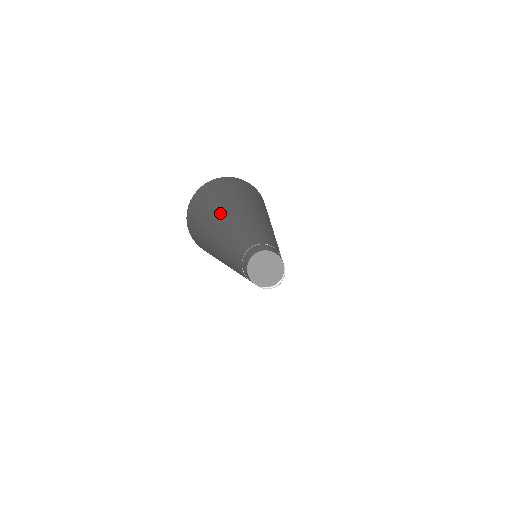
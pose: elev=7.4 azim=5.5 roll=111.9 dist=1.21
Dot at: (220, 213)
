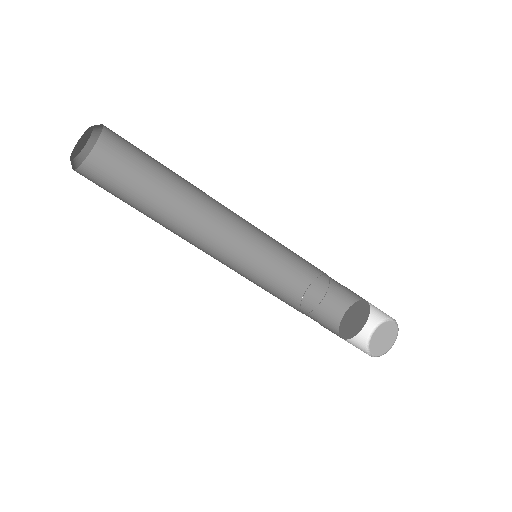
Dot at: (144, 211)
